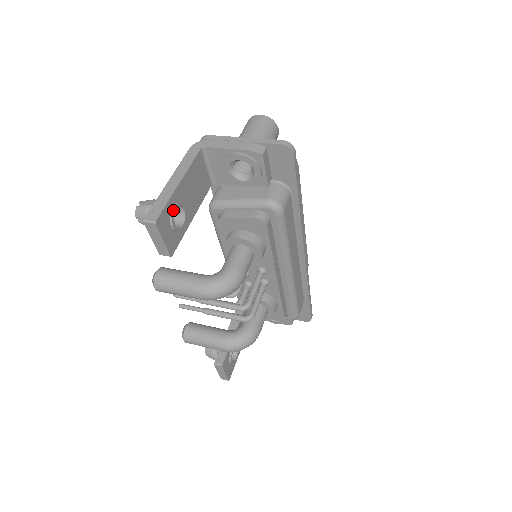
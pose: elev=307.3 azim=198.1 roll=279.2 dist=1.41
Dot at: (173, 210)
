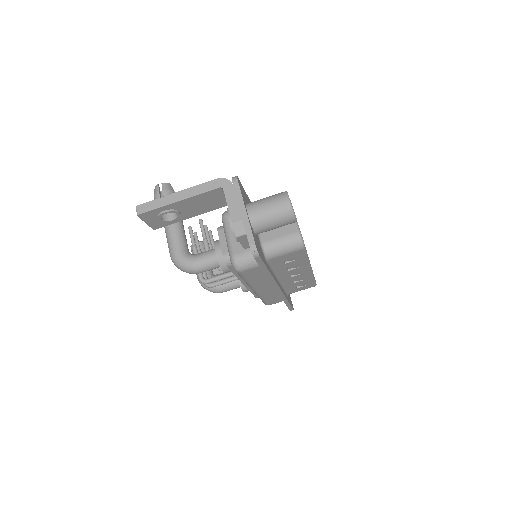
Dot at: (161, 213)
